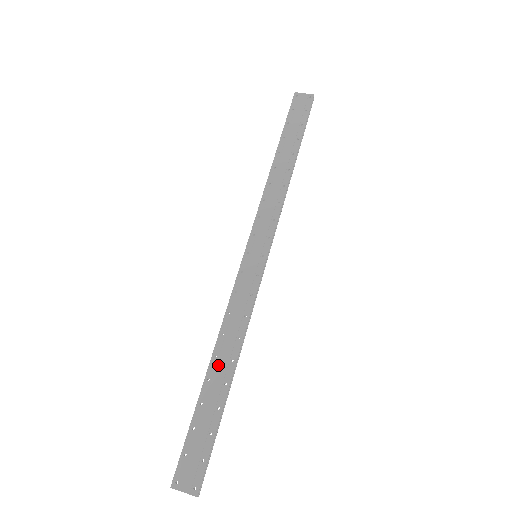
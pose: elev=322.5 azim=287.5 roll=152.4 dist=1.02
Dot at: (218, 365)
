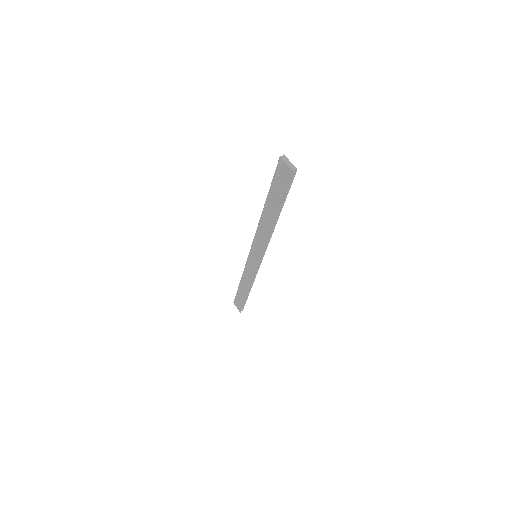
Dot at: (243, 285)
